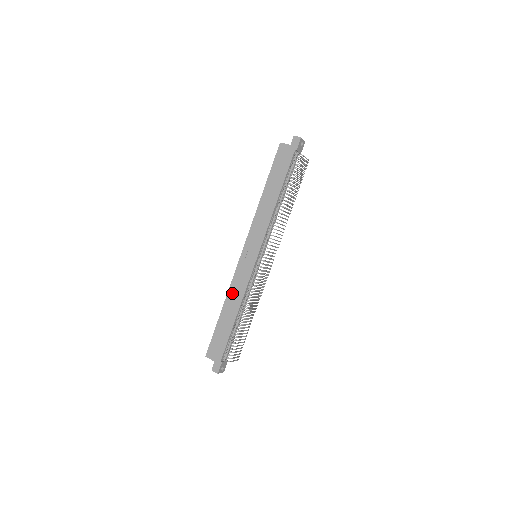
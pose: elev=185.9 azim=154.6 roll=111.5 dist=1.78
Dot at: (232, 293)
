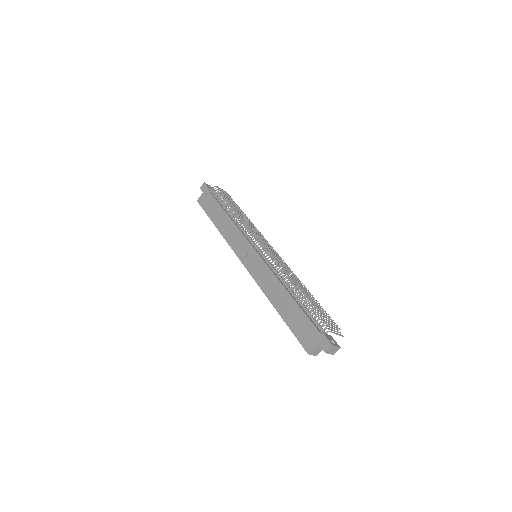
Dot at: (267, 289)
